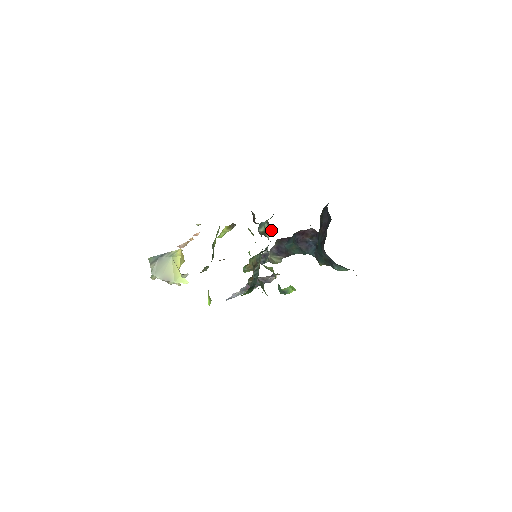
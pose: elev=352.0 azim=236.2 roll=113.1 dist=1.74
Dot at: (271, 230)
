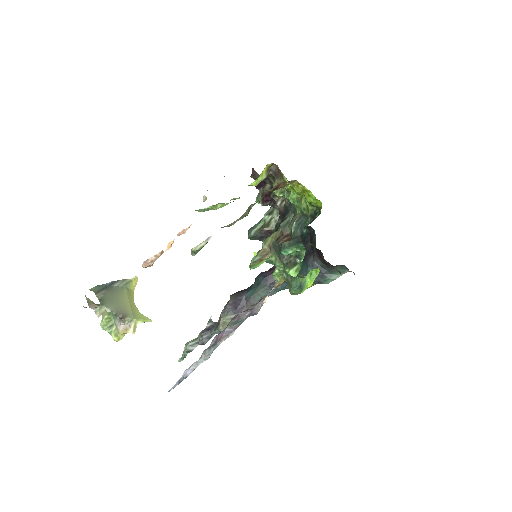
Dot at: occluded
